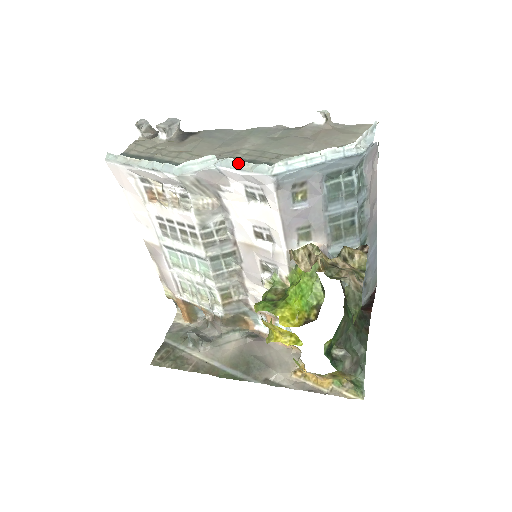
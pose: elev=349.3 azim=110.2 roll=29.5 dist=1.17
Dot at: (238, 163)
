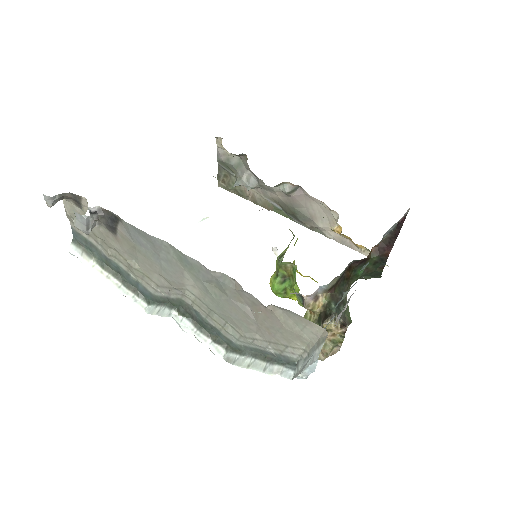
Dot at: occluded
